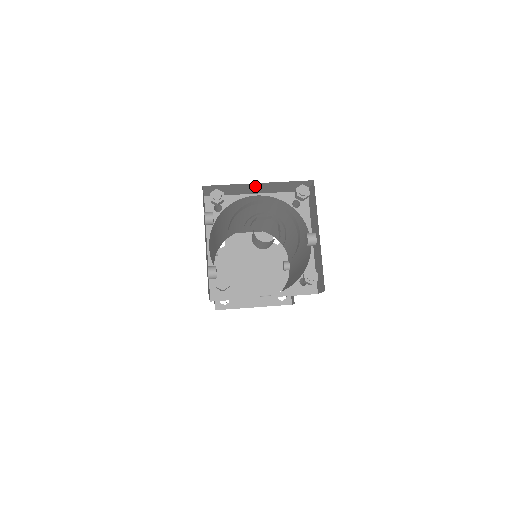
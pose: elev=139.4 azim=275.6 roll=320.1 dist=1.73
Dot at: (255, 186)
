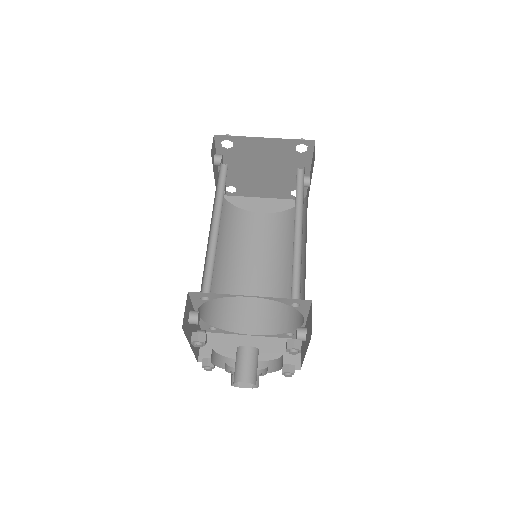
Dot at: occluded
